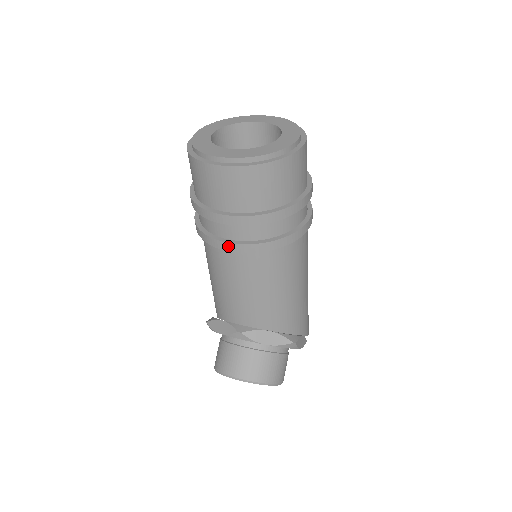
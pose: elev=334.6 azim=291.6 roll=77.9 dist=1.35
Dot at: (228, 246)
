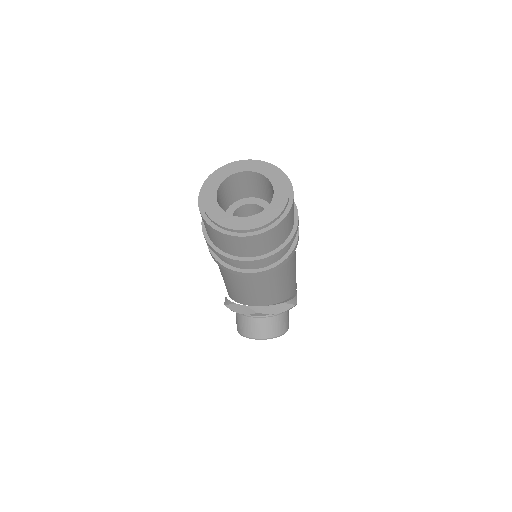
Dot at: (249, 274)
